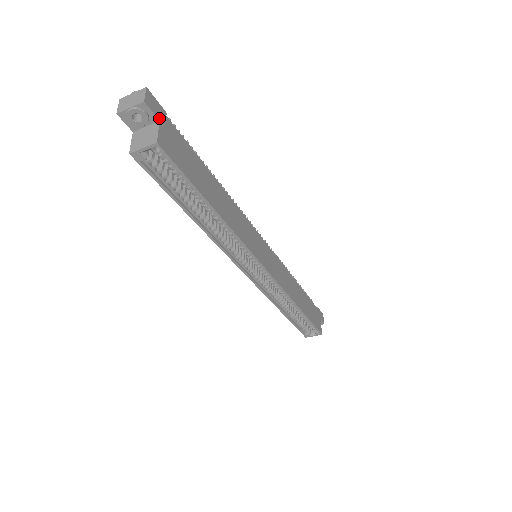
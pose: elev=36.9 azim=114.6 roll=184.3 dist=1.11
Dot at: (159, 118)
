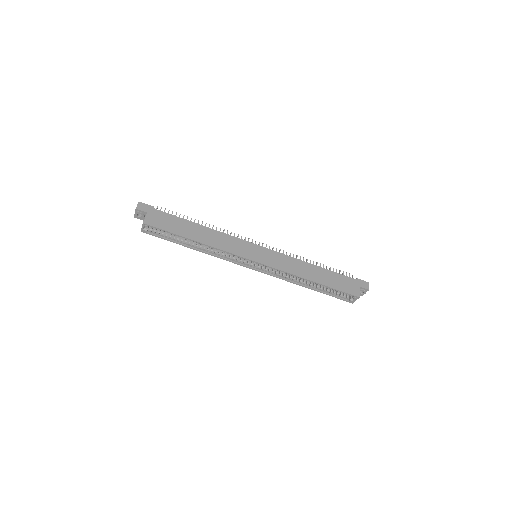
Dot at: (147, 211)
